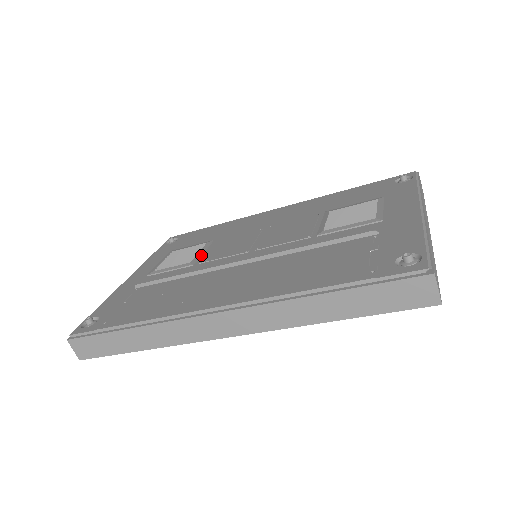
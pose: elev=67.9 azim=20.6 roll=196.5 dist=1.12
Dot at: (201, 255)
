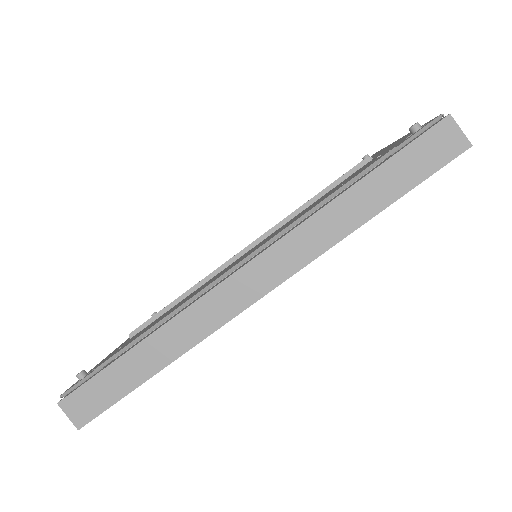
Dot at: occluded
